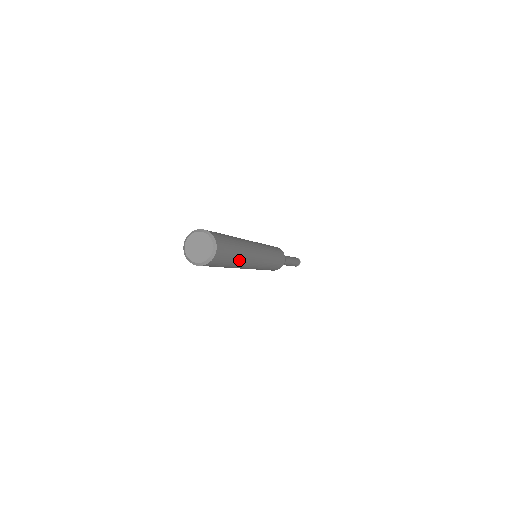
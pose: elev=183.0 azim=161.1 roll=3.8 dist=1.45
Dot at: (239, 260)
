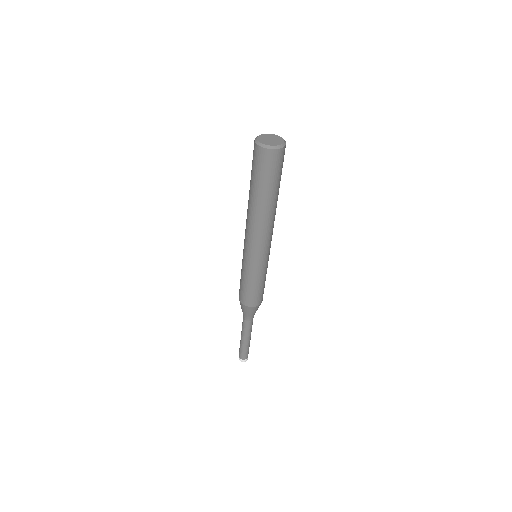
Dot at: occluded
